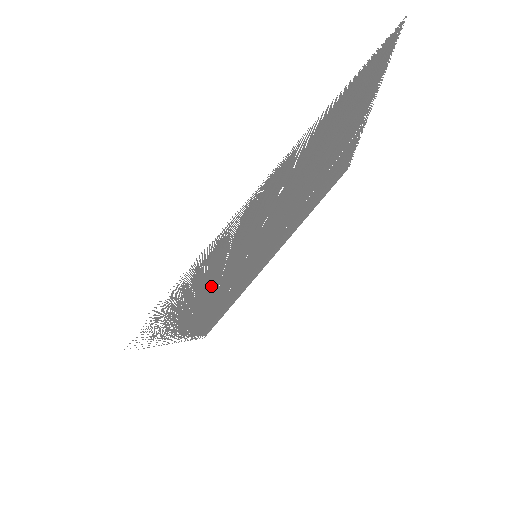
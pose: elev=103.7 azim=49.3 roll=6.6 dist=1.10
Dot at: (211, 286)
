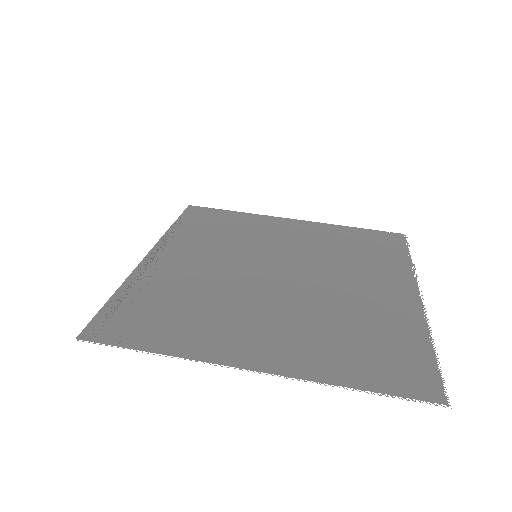
Dot at: (192, 286)
